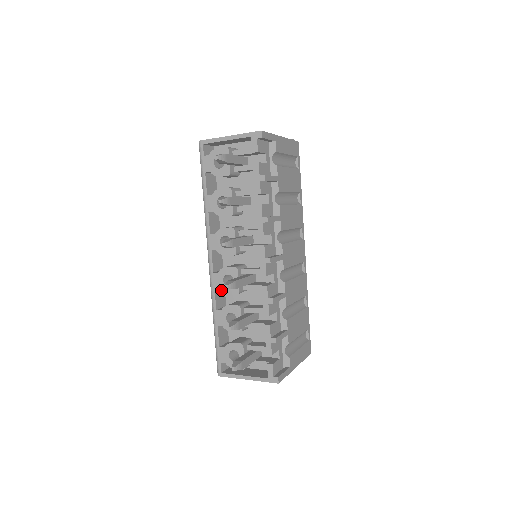
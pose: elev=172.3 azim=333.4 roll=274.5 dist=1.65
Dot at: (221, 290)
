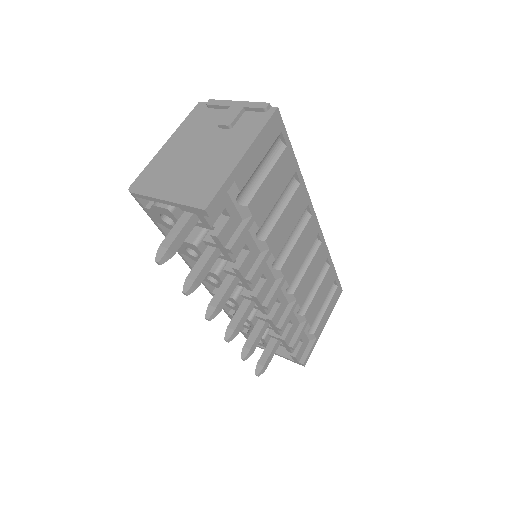
Dot at: occluded
